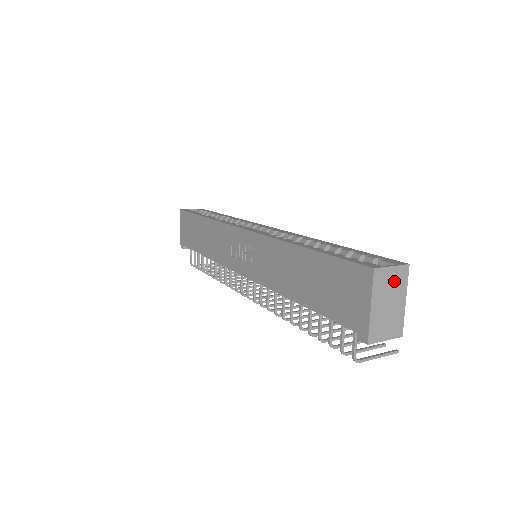
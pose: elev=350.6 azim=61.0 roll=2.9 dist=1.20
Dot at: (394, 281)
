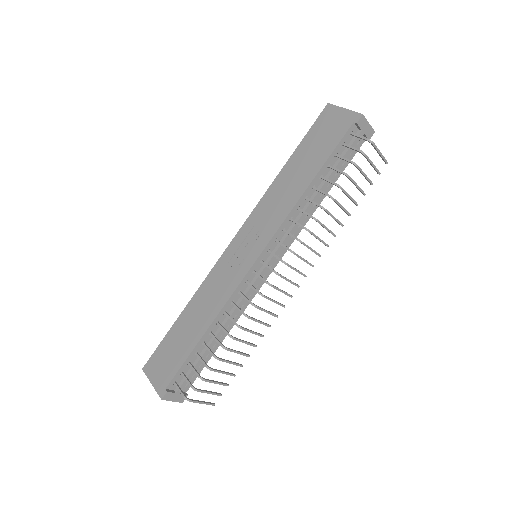
Dot at: occluded
